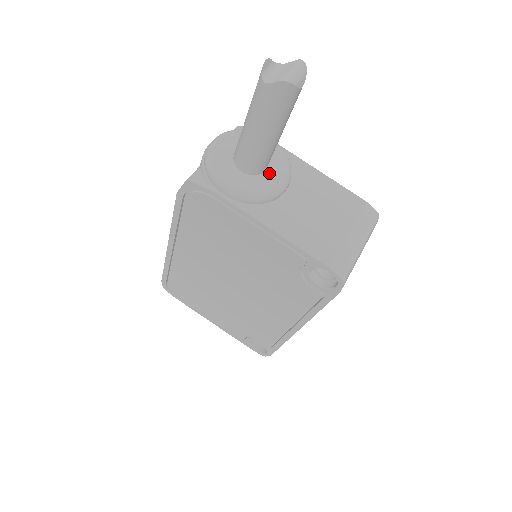
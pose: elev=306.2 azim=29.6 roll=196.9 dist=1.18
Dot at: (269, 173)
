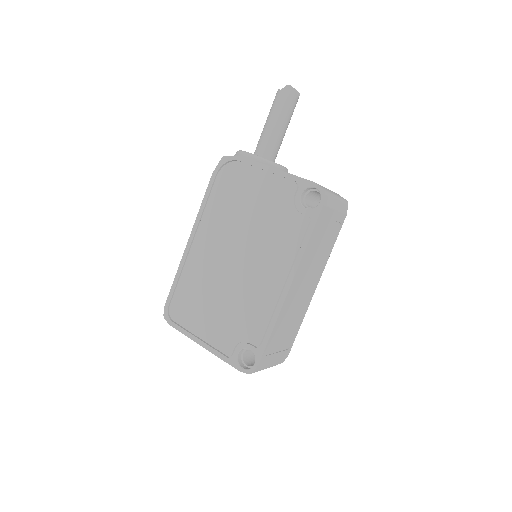
Dot at: occluded
